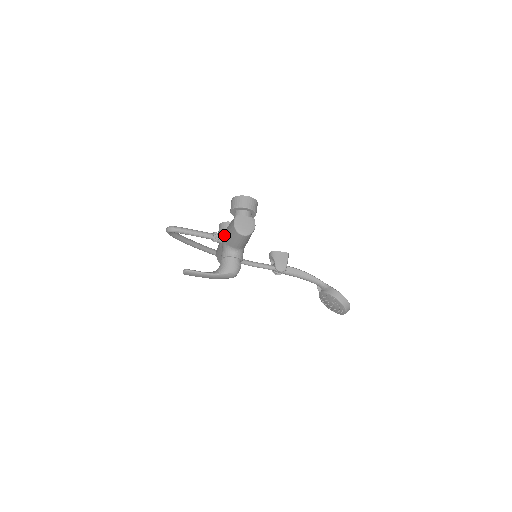
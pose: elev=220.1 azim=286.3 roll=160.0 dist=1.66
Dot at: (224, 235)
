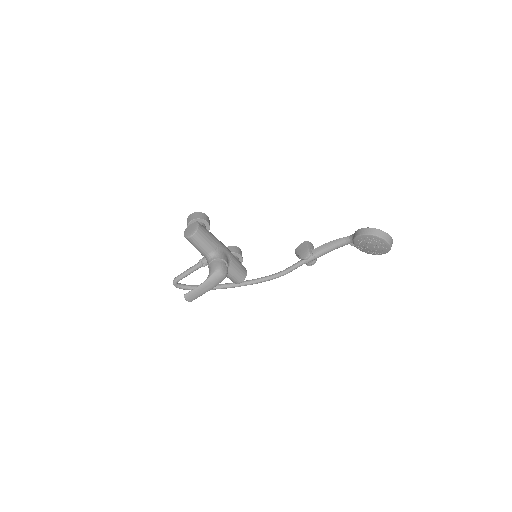
Dot at: occluded
